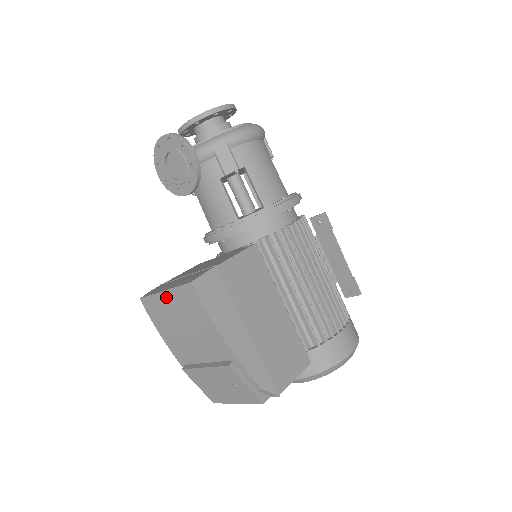
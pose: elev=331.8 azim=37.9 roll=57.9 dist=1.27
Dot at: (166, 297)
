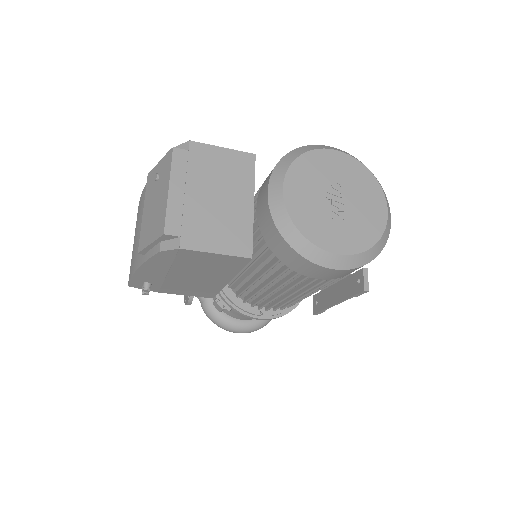
Dot at: occluded
